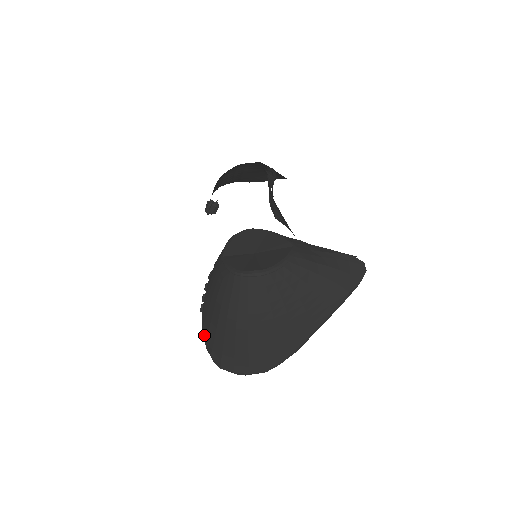
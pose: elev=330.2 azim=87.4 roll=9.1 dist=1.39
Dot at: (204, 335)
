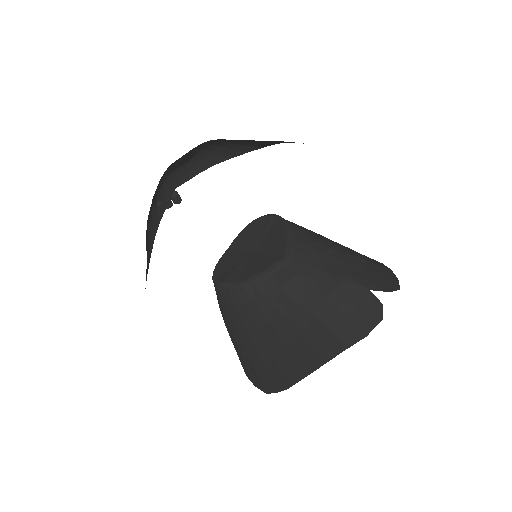
Dot at: occluded
